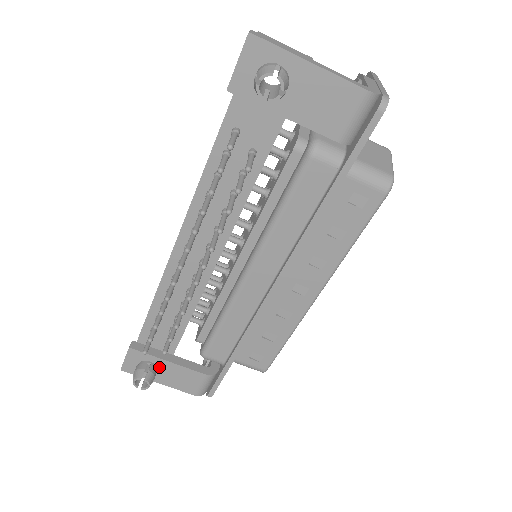
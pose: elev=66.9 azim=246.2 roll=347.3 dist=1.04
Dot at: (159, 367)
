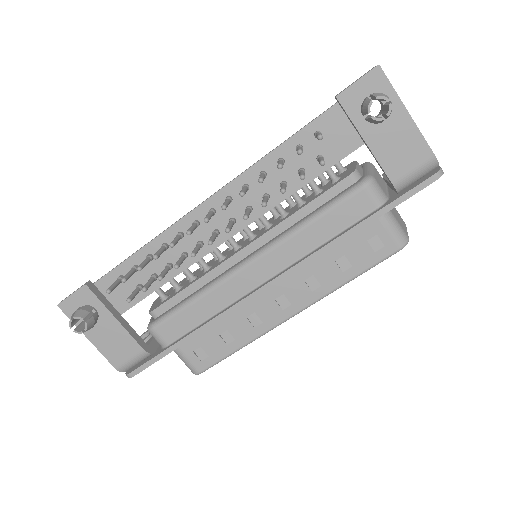
Dot at: (101, 320)
